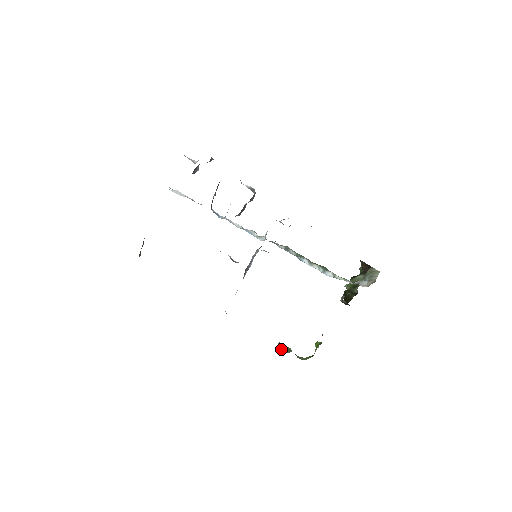
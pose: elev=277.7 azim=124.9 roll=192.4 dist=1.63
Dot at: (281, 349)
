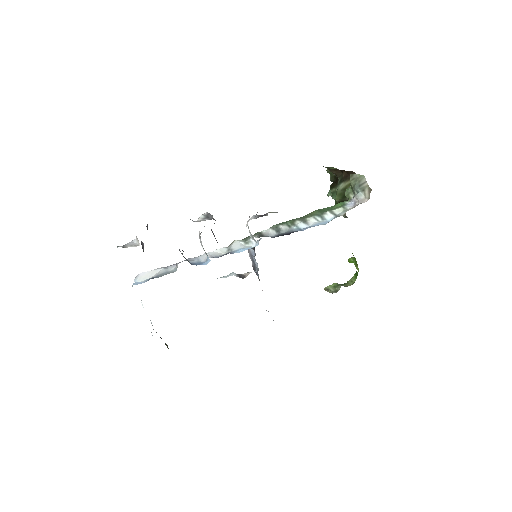
Dot at: (332, 292)
